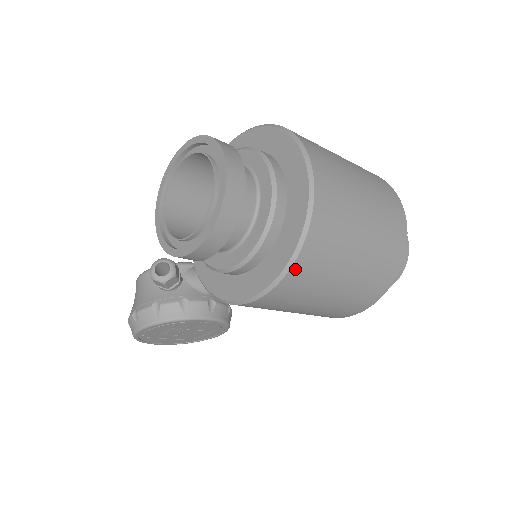
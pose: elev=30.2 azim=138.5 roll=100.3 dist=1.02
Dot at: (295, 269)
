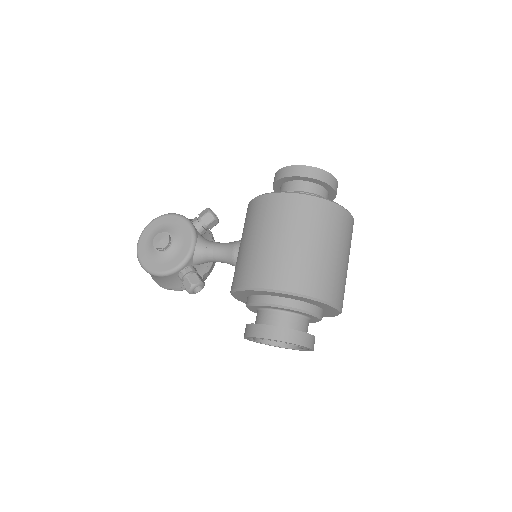
Dot at: occluded
